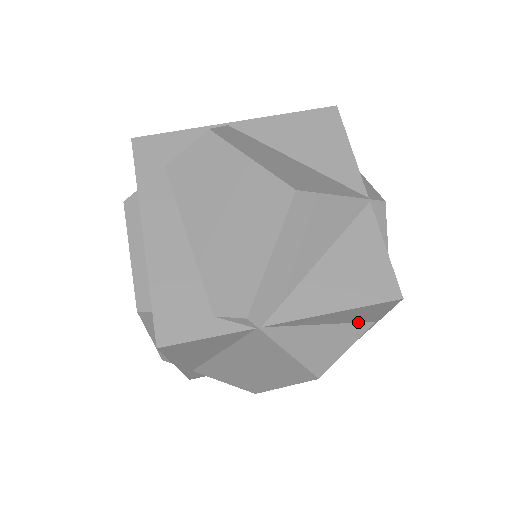
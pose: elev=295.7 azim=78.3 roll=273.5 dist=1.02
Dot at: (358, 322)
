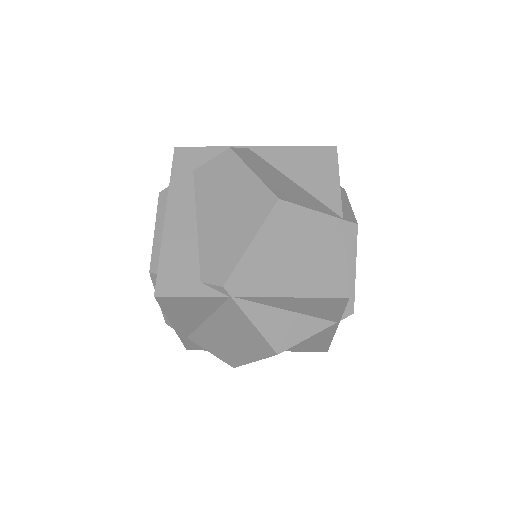
Dot at: (320, 318)
